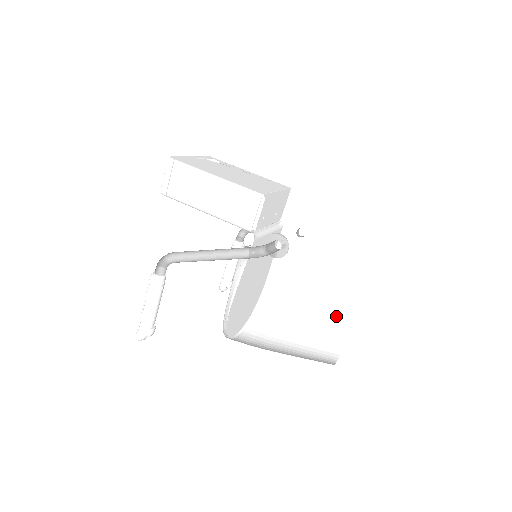
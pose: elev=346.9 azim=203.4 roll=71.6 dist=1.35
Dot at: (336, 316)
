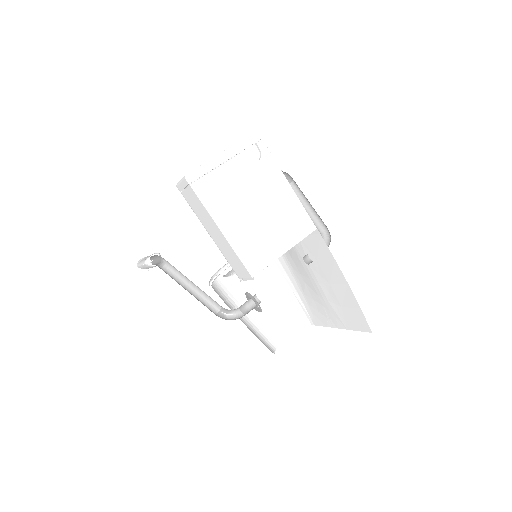
Dot at: (308, 309)
